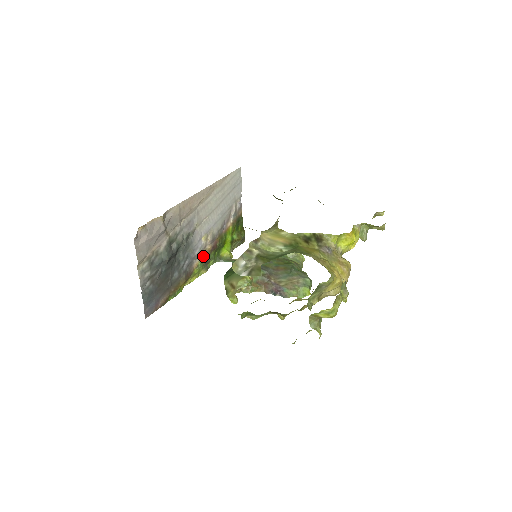
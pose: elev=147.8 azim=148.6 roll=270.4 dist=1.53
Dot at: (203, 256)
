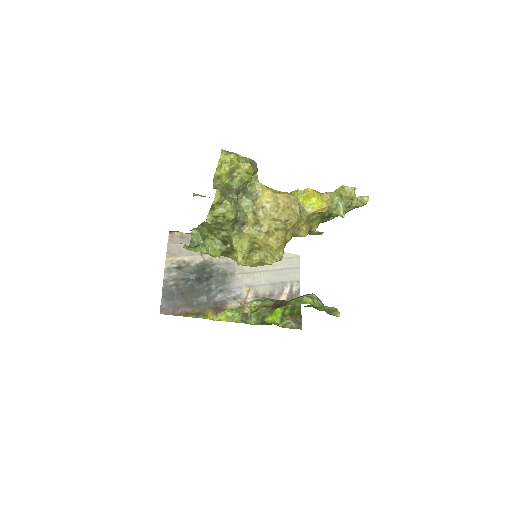
Dot at: (241, 305)
